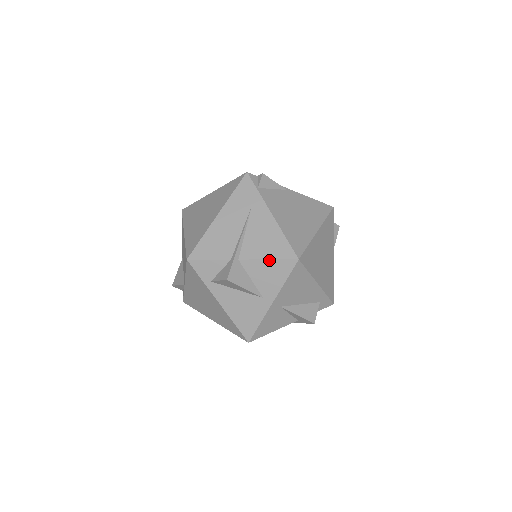
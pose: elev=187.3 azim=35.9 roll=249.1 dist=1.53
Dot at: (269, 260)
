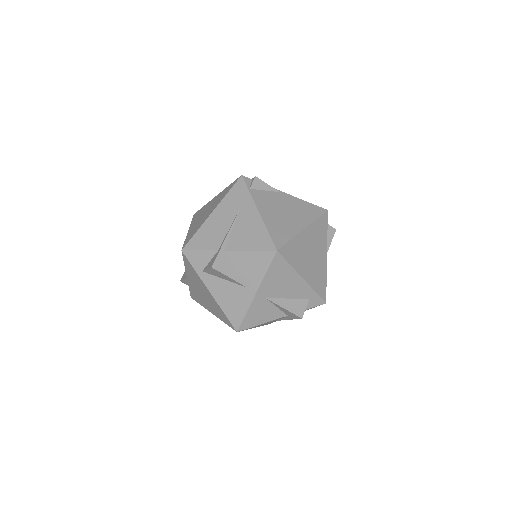
Dot at: (251, 251)
